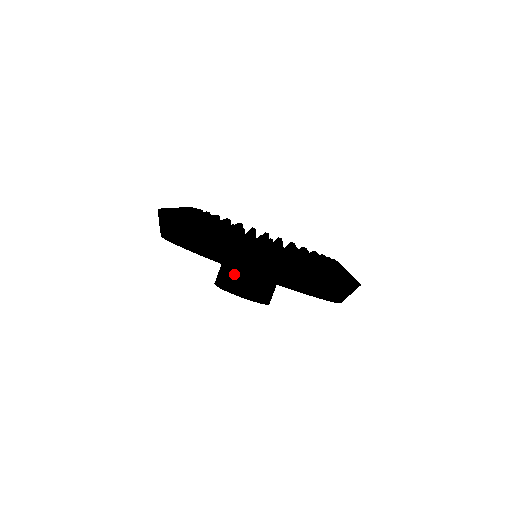
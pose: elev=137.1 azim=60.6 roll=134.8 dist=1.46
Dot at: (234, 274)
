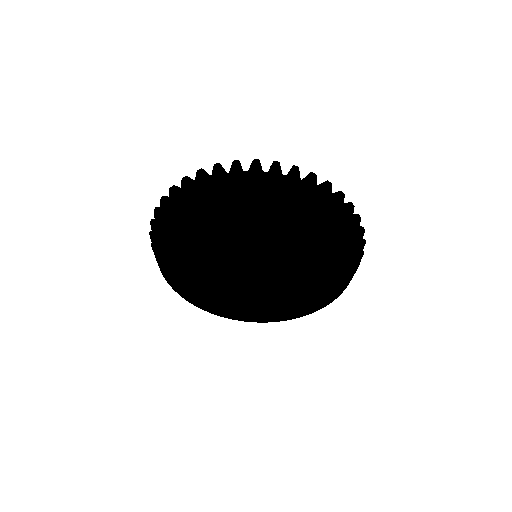
Dot at: (248, 252)
